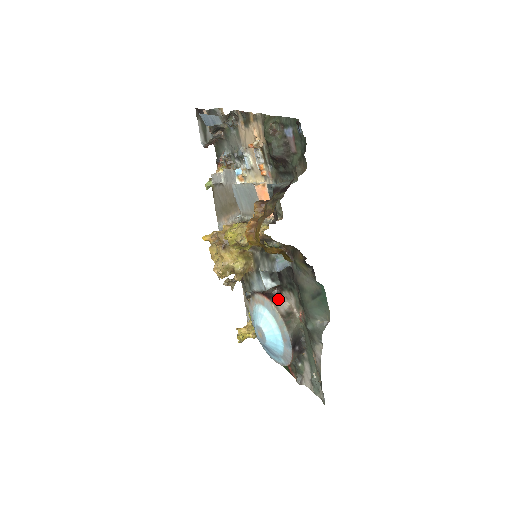
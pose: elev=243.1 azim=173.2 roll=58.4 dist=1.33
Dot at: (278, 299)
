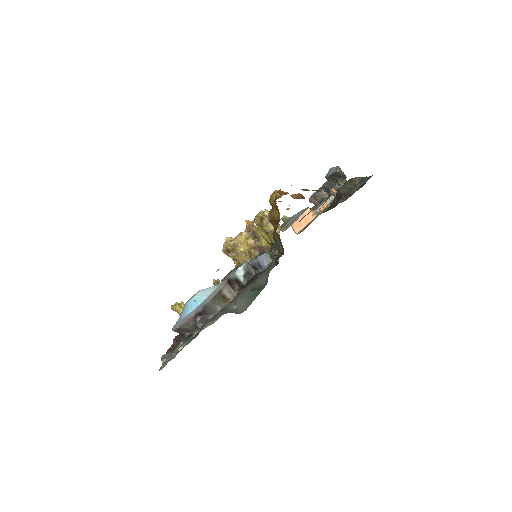
Dot at: (231, 290)
